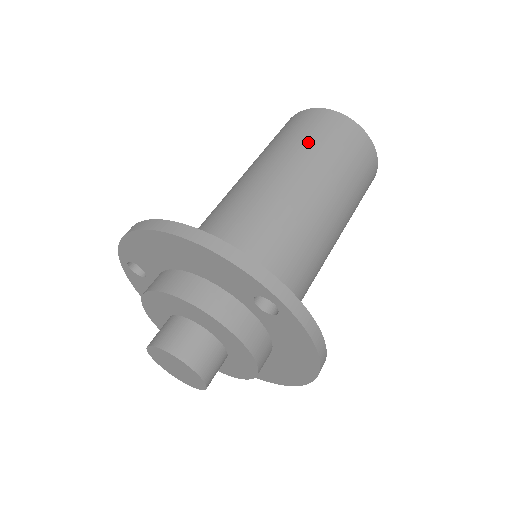
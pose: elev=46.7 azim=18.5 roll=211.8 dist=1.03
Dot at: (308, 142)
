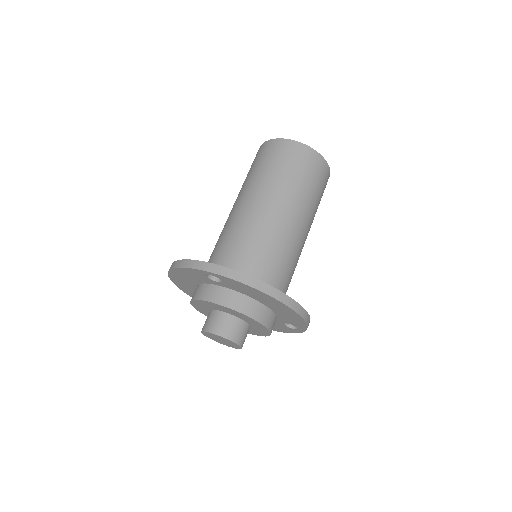
Dot at: (249, 174)
